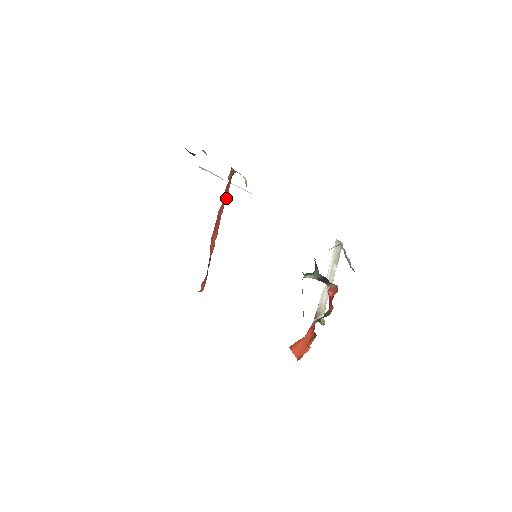
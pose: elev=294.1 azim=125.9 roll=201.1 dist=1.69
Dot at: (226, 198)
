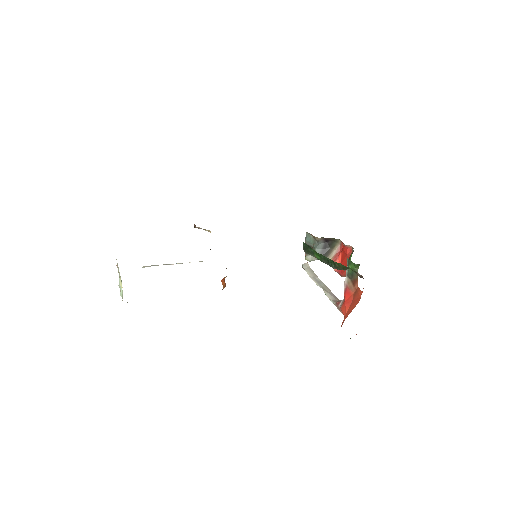
Dot at: occluded
